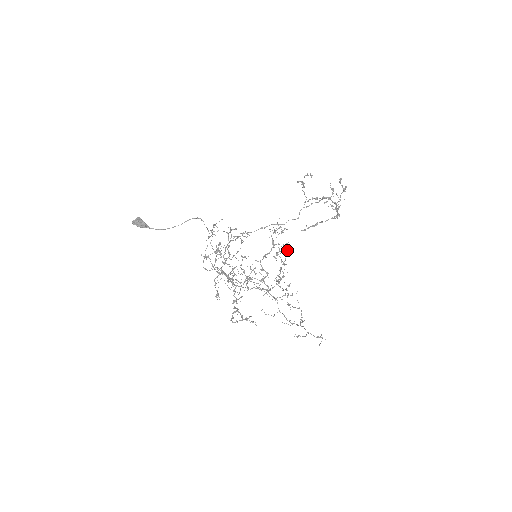
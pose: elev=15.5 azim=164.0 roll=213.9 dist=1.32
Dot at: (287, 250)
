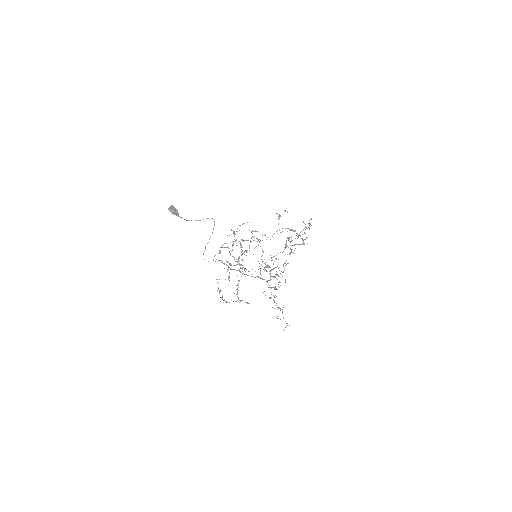
Dot at: occluded
